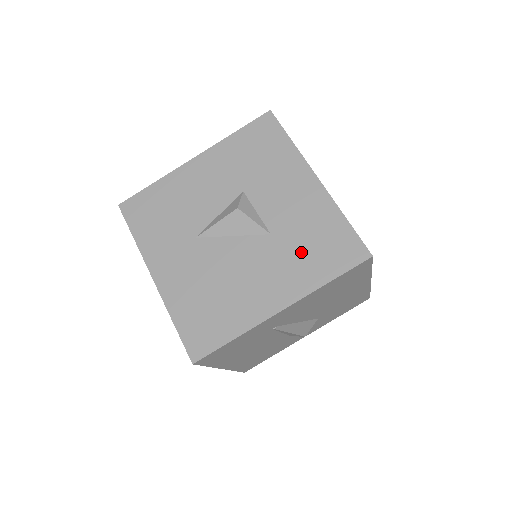
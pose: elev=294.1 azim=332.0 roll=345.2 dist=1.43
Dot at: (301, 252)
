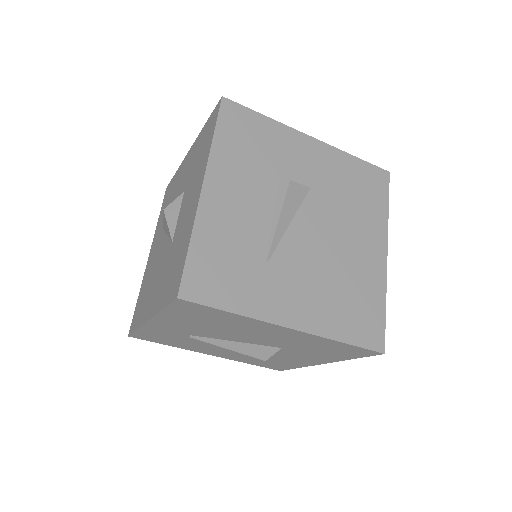
Dot at: (169, 269)
